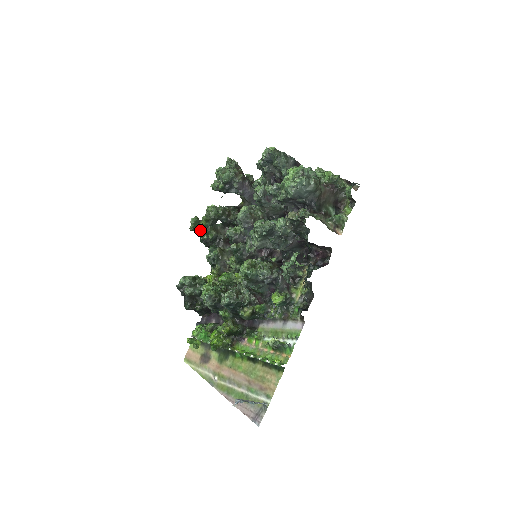
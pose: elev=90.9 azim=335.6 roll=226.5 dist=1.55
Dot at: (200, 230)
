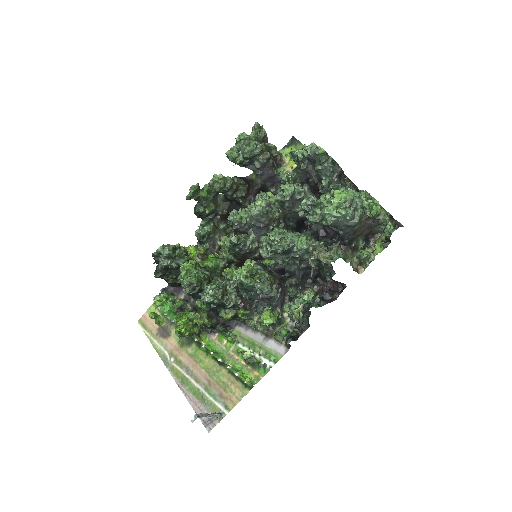
Dot at: (197, 200)
